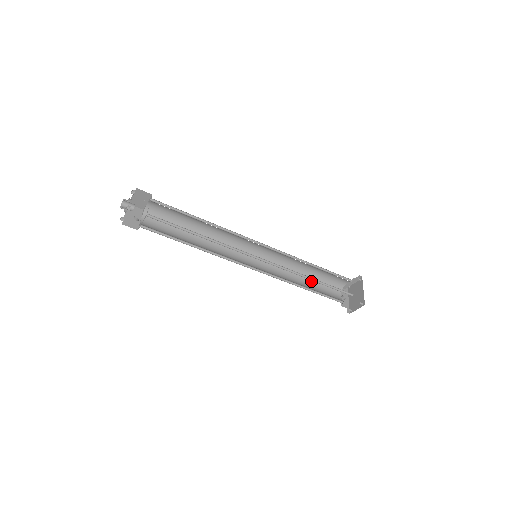
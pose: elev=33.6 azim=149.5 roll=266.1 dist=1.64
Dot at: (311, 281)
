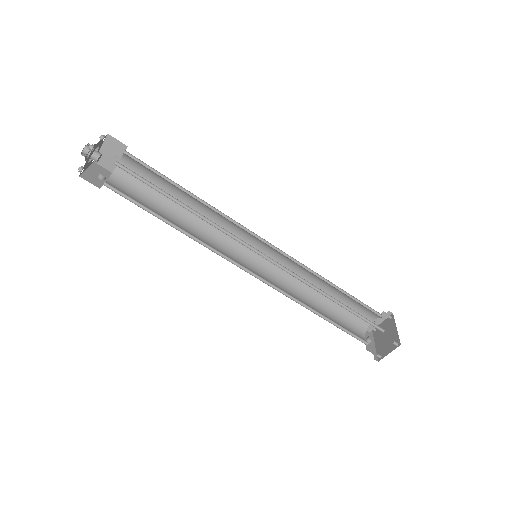
Dot at: (326, 310)
